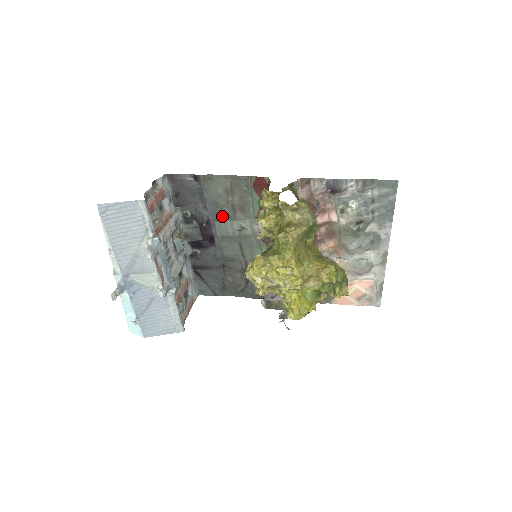
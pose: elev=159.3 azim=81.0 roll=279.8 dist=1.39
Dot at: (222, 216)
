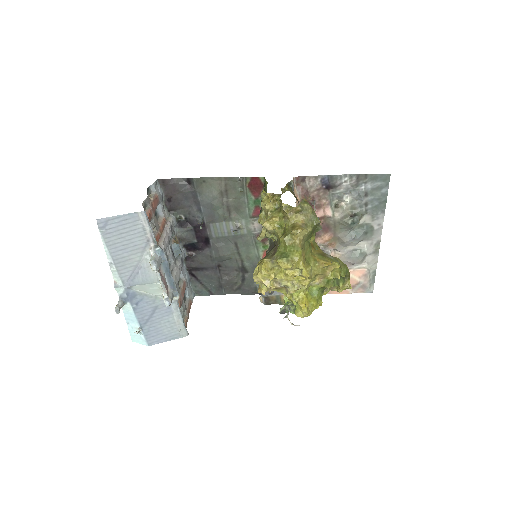
Dot at: (217, 217)
